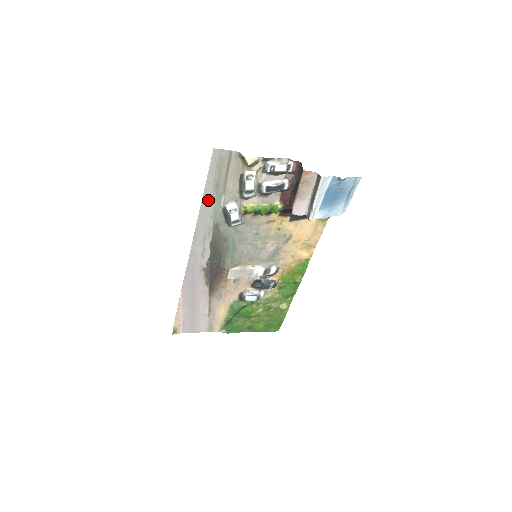
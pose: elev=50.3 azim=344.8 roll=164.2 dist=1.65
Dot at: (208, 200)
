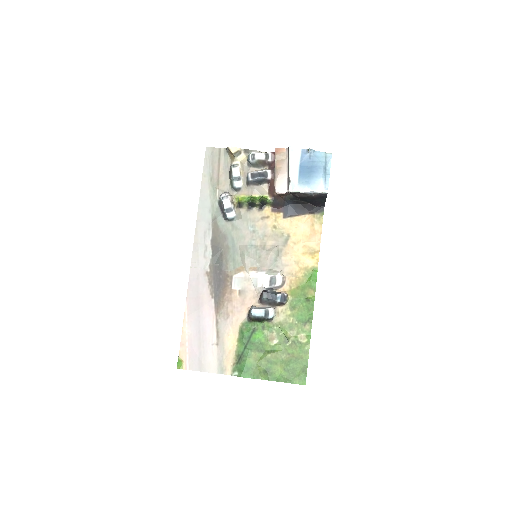
Dot at: (205, 193)
